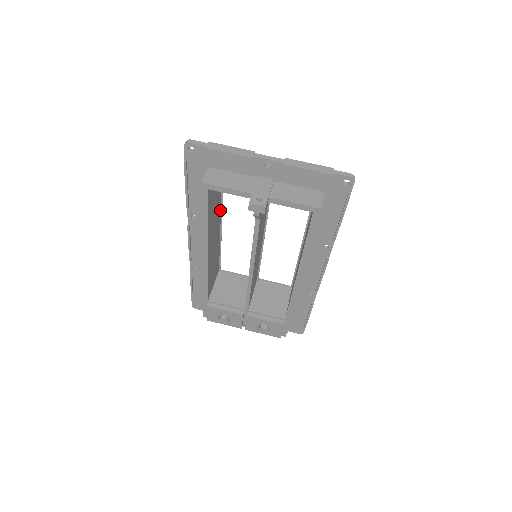
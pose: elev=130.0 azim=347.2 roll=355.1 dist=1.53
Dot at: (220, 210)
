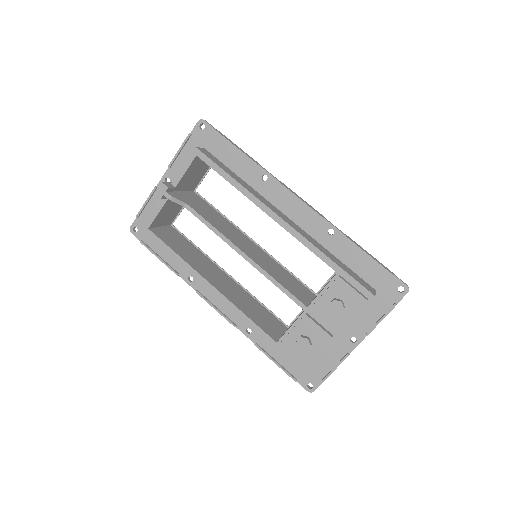
Dot at: (215, 265)
